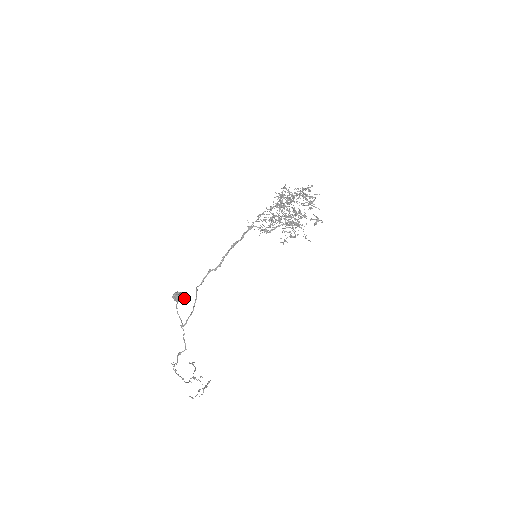
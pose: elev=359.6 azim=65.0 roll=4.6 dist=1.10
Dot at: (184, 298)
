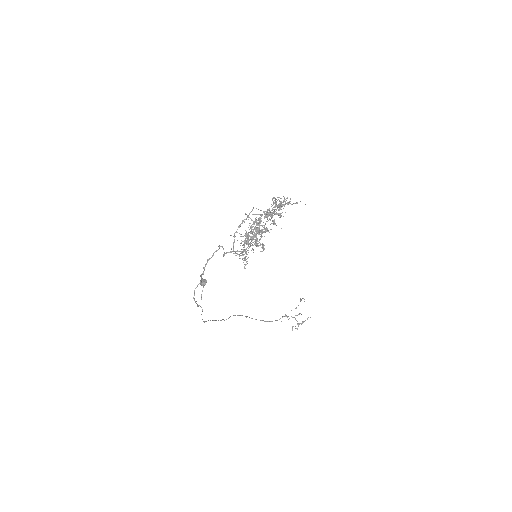
Dot at: occluded
